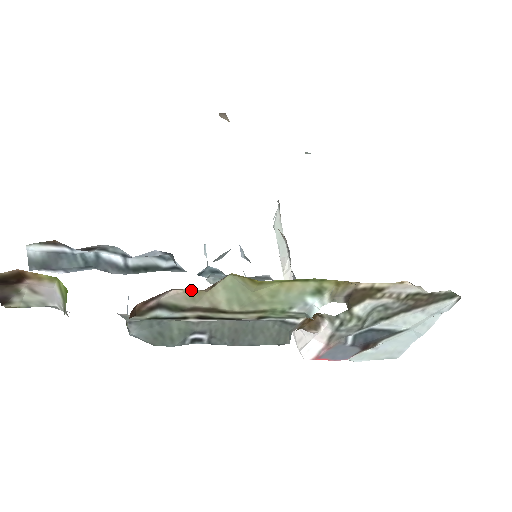
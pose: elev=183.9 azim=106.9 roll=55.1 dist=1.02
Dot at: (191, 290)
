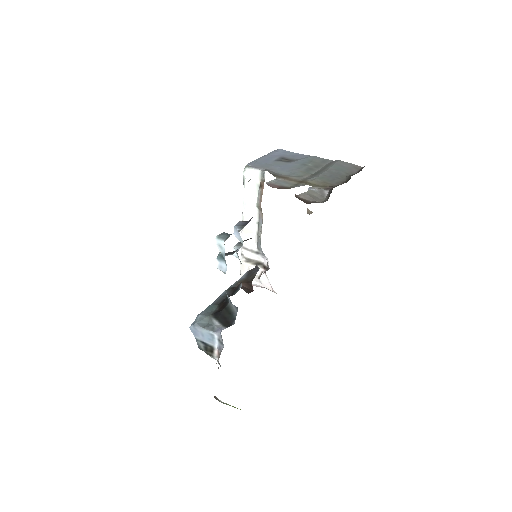
Dot at: occluded
